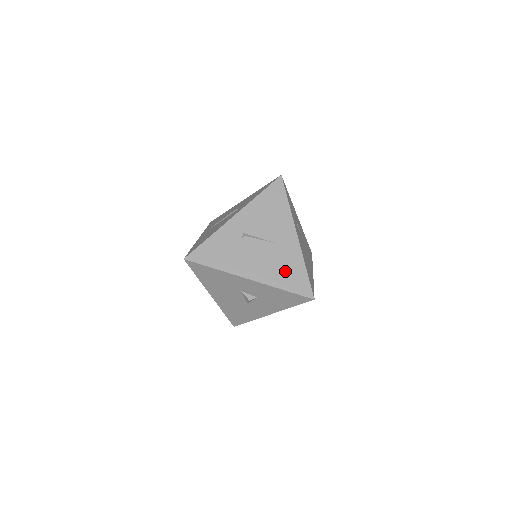
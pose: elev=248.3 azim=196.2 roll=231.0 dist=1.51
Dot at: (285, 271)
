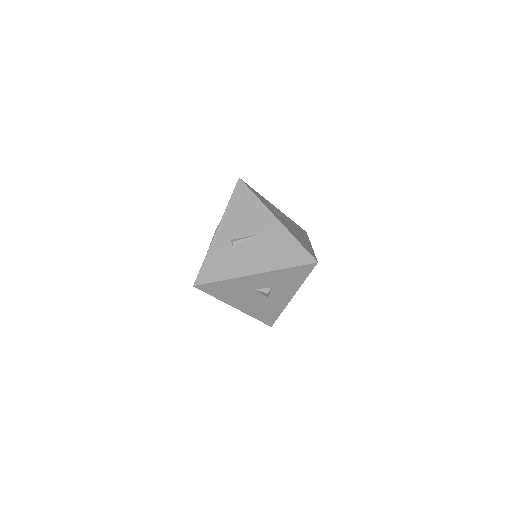
Dot at: (281, 252)
